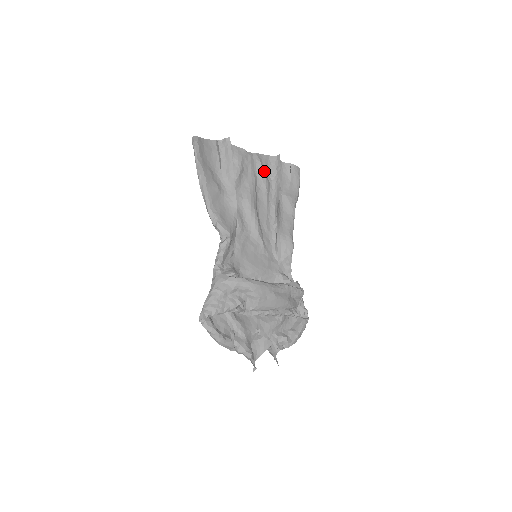
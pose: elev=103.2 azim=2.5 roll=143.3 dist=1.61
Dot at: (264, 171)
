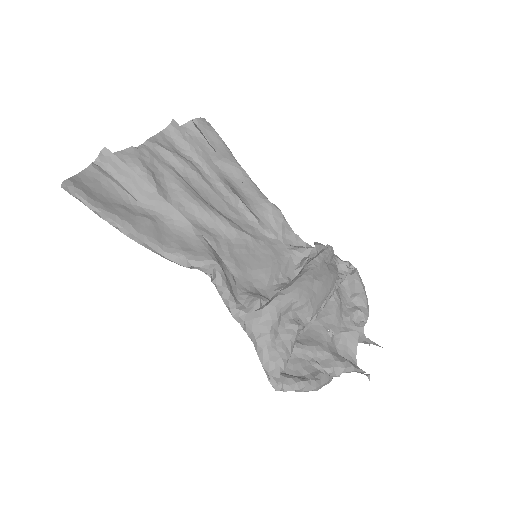
Dot at: (174, 153)
